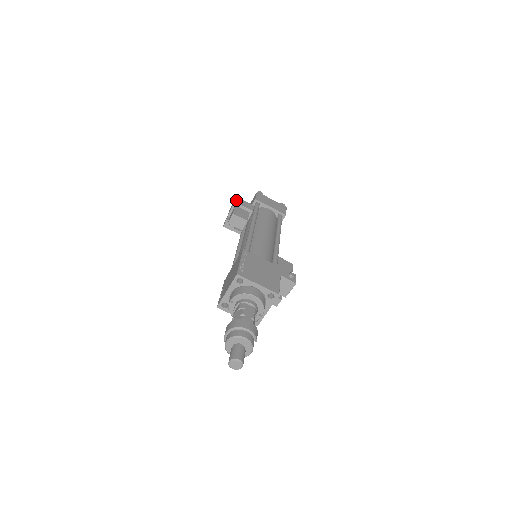
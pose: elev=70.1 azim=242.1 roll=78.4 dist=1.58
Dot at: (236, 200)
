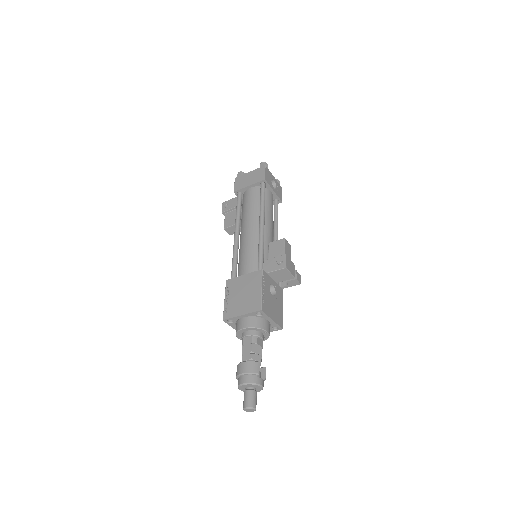
Dot at: (222, 208)
